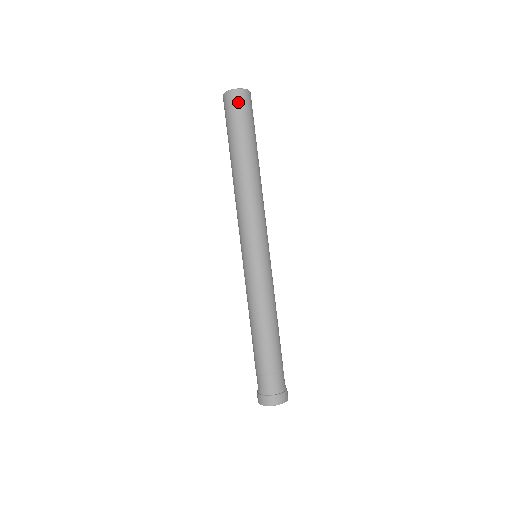
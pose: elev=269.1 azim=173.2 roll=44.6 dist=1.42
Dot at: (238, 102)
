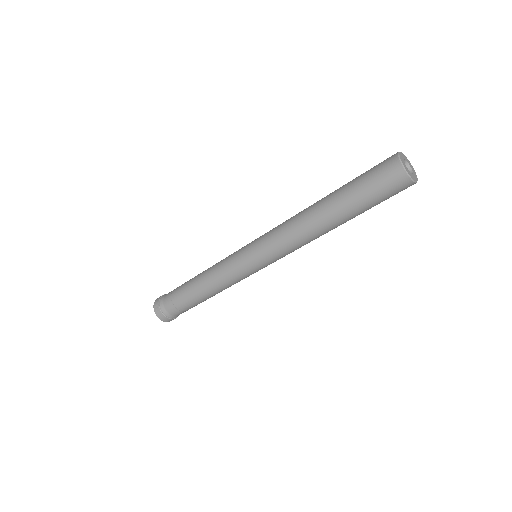
Dot at: (399, 190)
